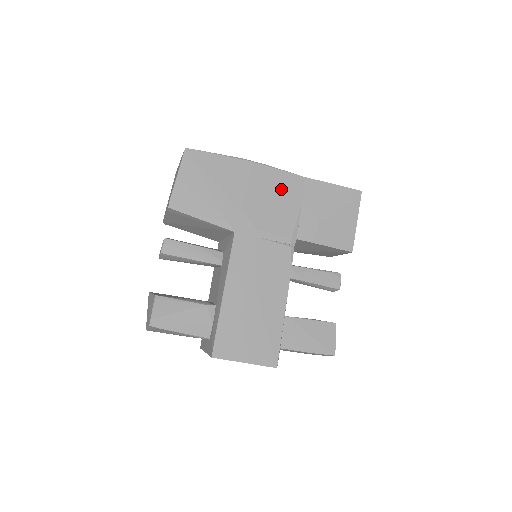
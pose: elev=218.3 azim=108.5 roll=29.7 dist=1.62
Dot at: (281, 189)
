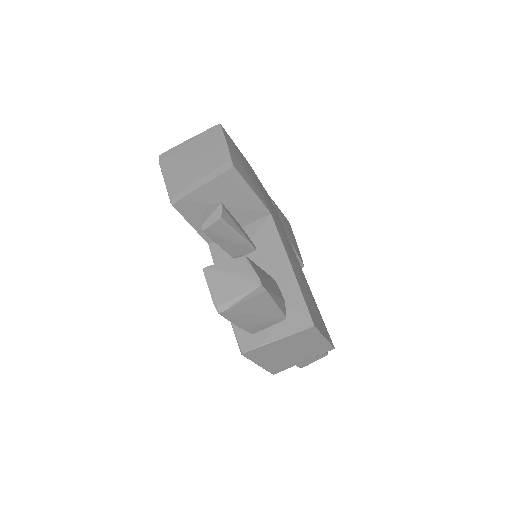
Dot at: (267, 196)
